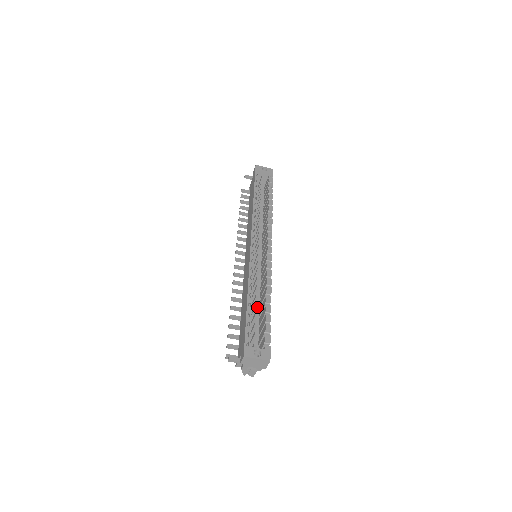
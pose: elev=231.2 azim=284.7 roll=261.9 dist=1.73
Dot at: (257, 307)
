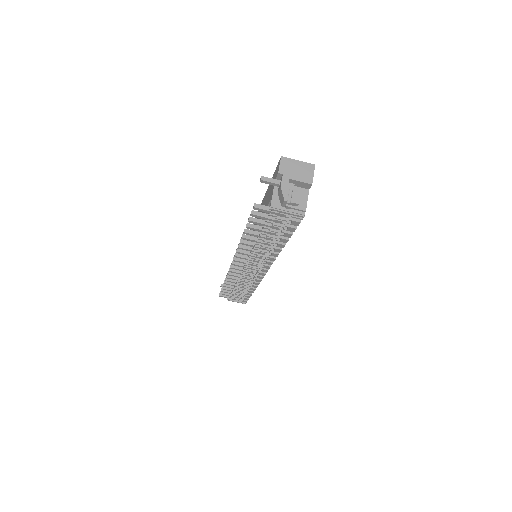
Dot at: occluded
